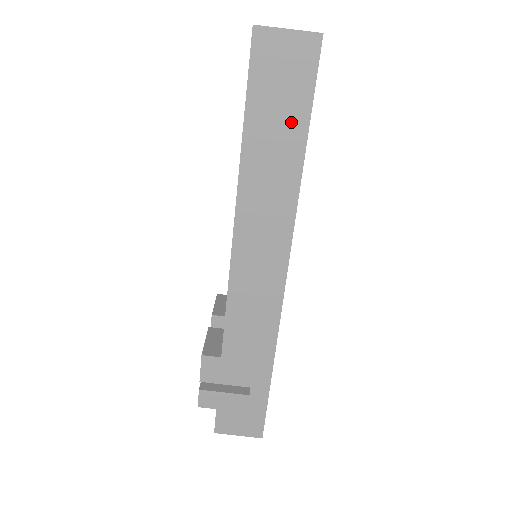
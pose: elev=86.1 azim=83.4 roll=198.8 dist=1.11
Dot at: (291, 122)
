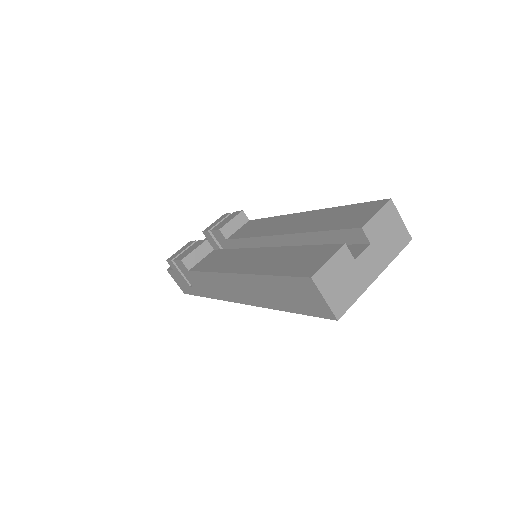
Dot at: (291, 303)
